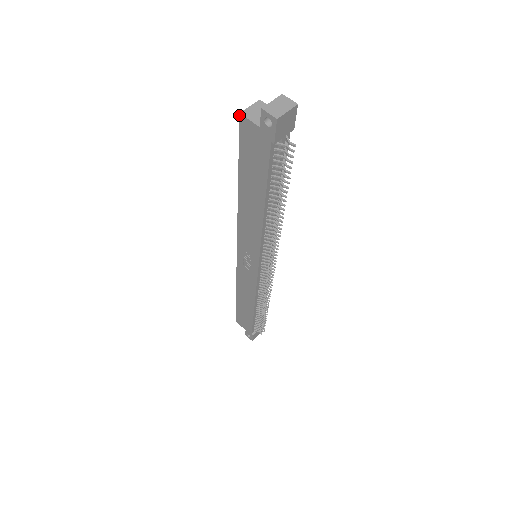
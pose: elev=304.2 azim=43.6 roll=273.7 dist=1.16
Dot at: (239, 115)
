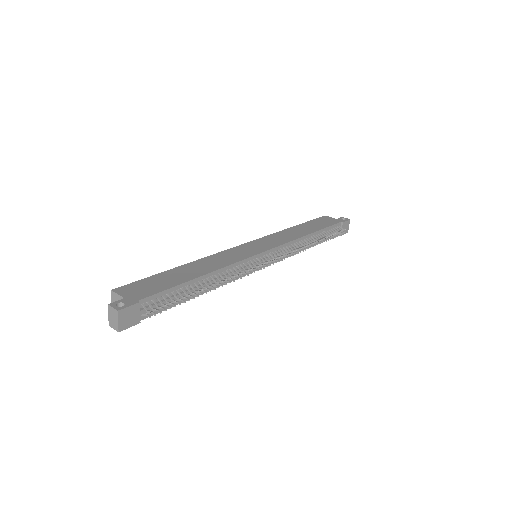
Dot at: occluded
